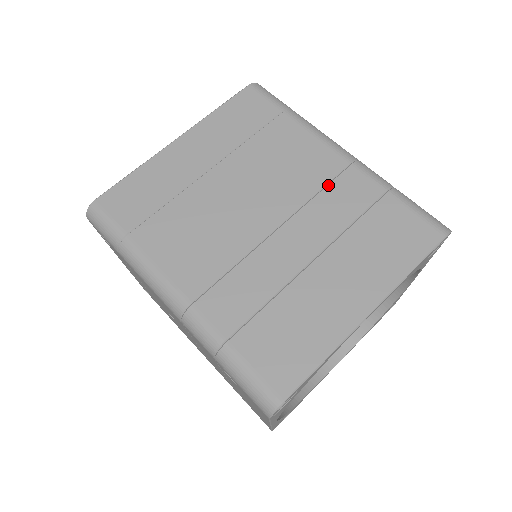
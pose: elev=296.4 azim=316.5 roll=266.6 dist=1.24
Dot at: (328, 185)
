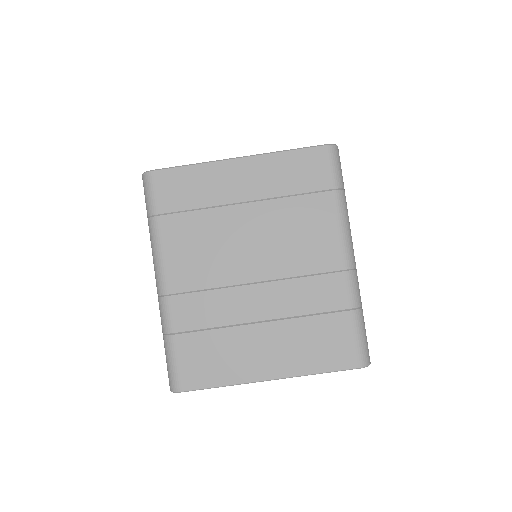
Dot at: (315, 275)
